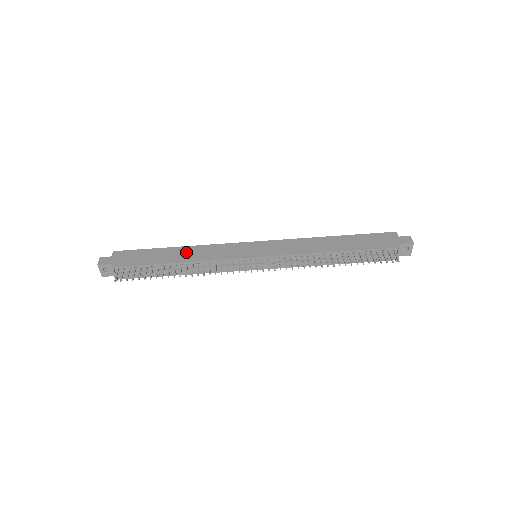
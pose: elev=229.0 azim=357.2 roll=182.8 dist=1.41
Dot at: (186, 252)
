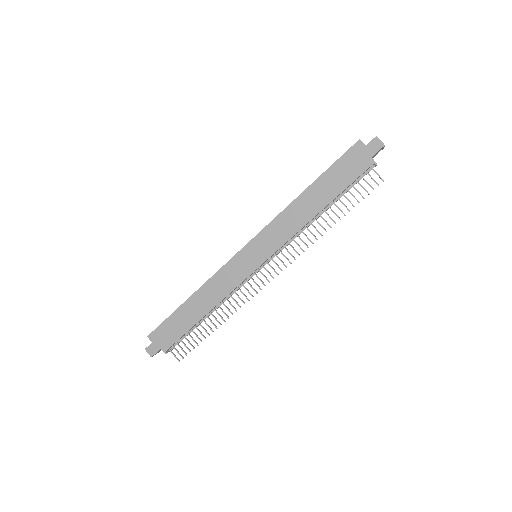
Dot at: (202, 299)
